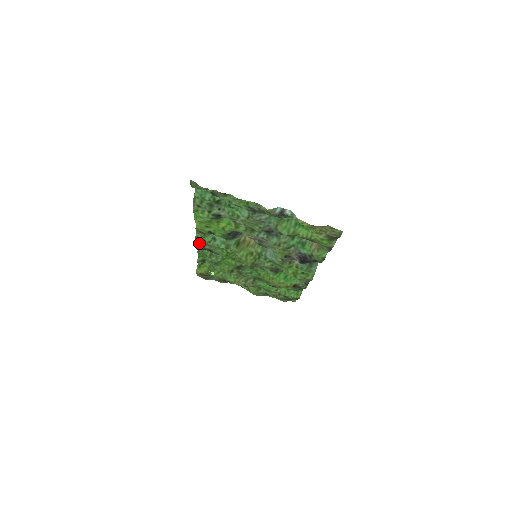
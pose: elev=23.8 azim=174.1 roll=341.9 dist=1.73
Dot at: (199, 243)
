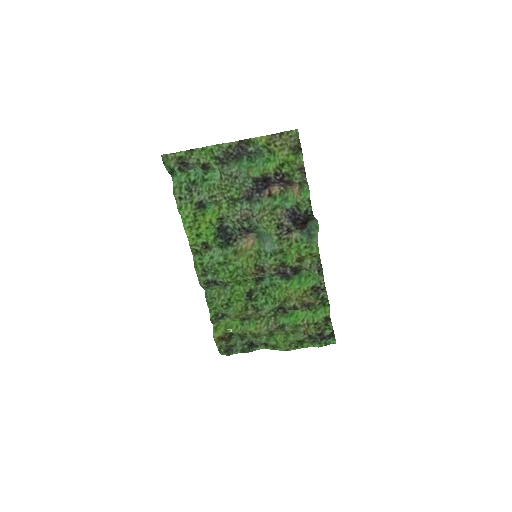
Dot at: (200, 272)
